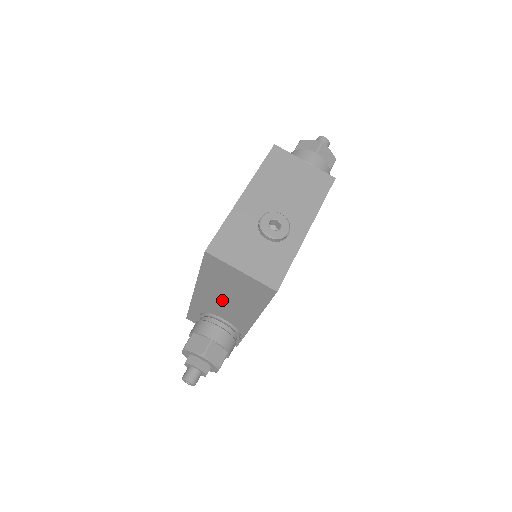
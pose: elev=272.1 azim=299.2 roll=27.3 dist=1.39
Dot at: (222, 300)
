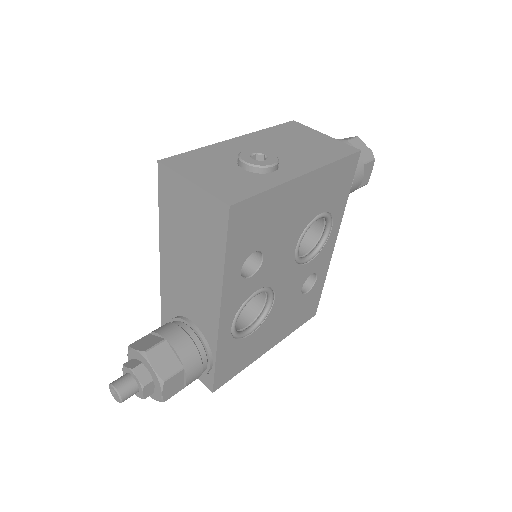
Dot at: (185, 271)
